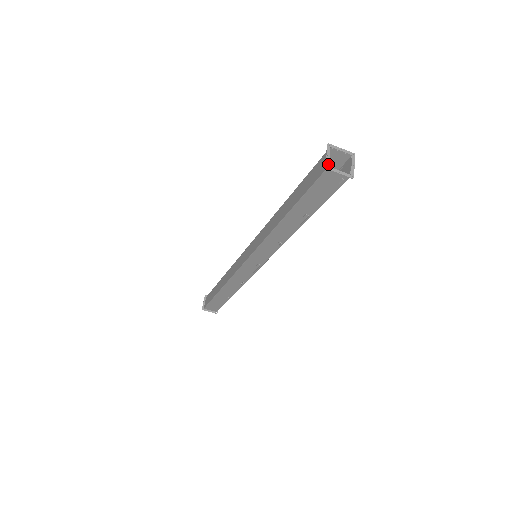
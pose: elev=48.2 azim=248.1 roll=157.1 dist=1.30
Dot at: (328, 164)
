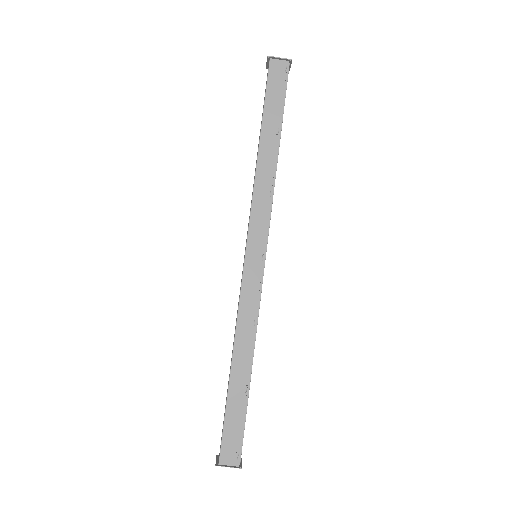
Dot at: (269, 58)
